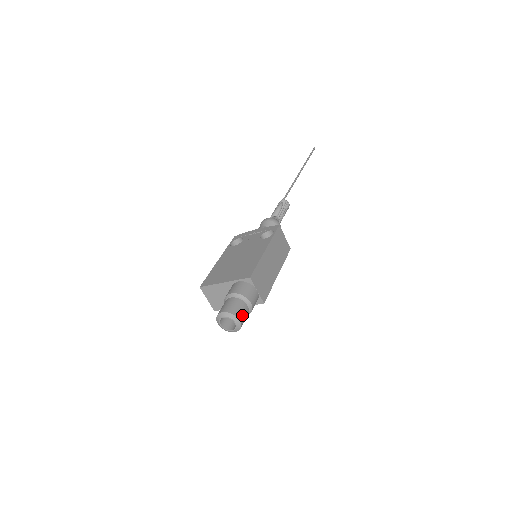
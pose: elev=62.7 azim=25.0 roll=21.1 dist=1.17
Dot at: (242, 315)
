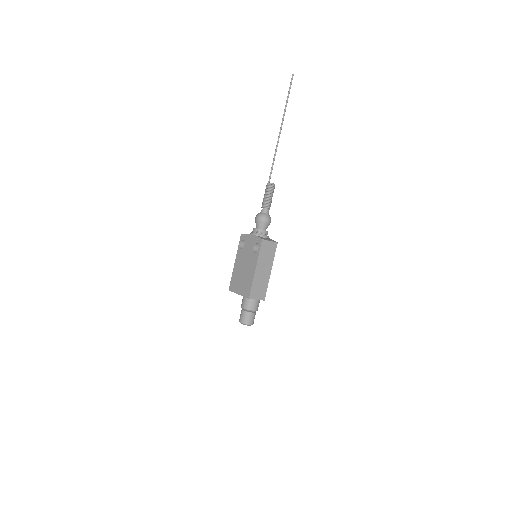
Dot at: (251, 321)
